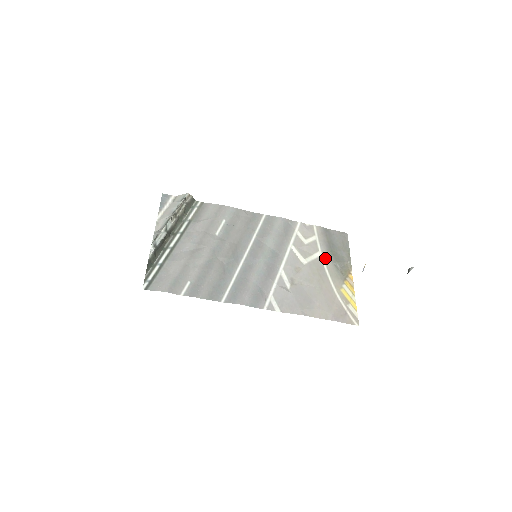
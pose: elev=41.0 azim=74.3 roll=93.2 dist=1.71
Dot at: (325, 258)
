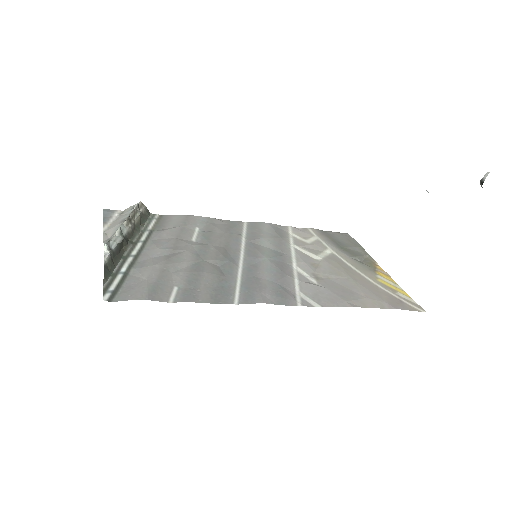
Dot at: (339, 254)
